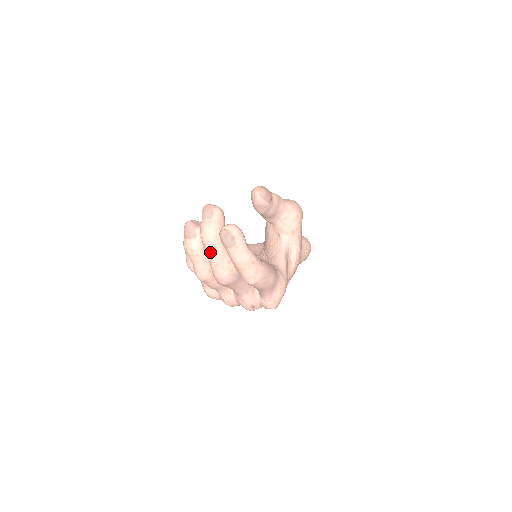
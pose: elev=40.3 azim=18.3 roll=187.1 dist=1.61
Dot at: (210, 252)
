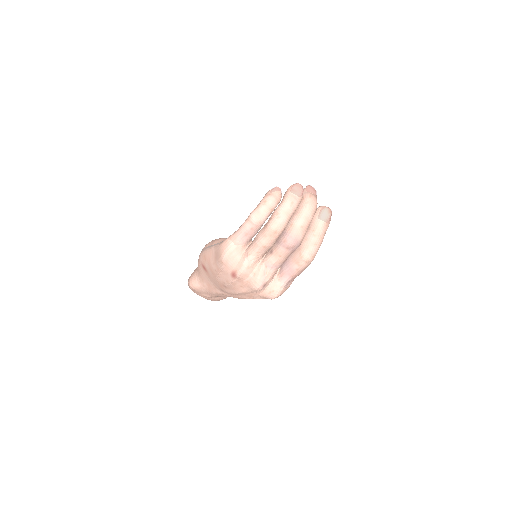
Dot at: (306, 214)
